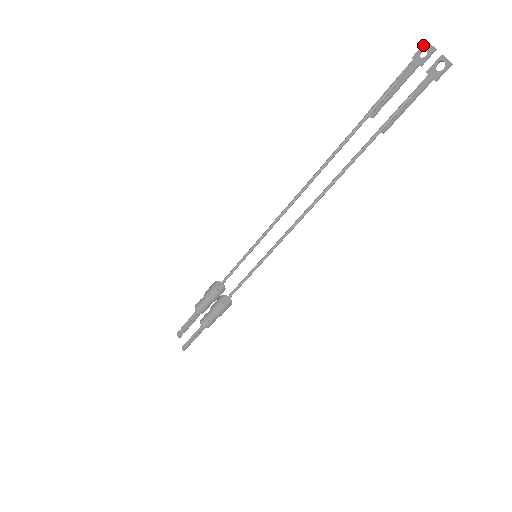
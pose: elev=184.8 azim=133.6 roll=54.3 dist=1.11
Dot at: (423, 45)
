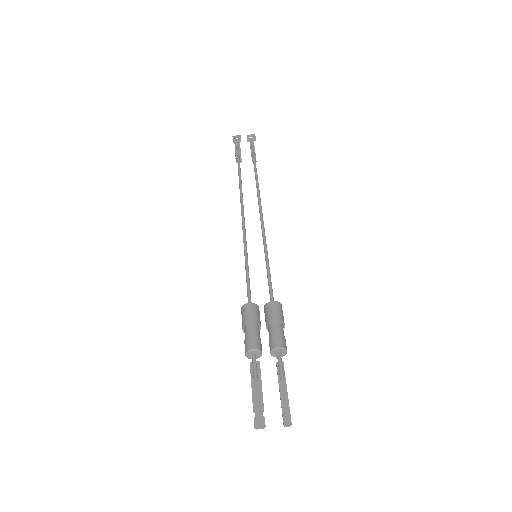
Dot at: (233, 137)
